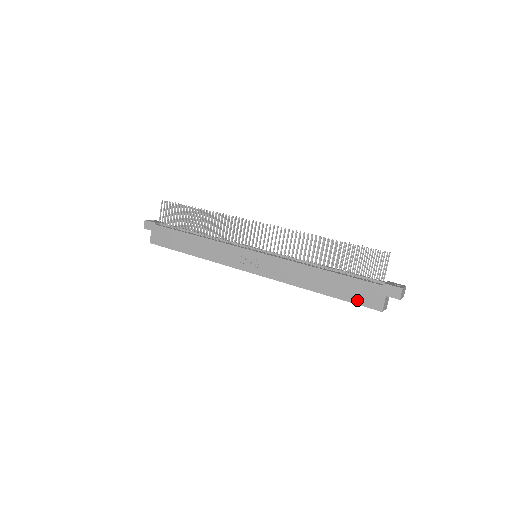
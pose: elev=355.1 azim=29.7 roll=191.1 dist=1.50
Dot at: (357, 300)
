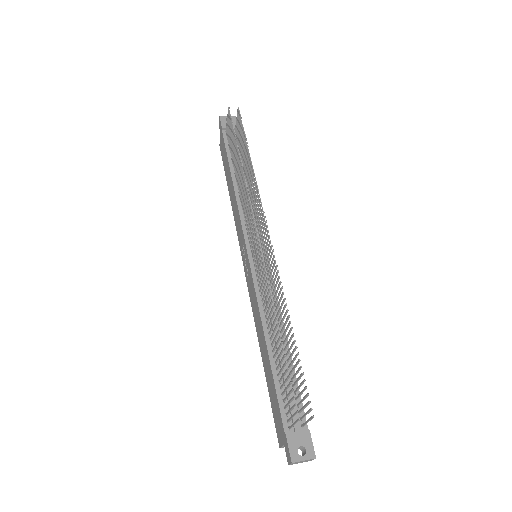
Dot at: (273, 410)
